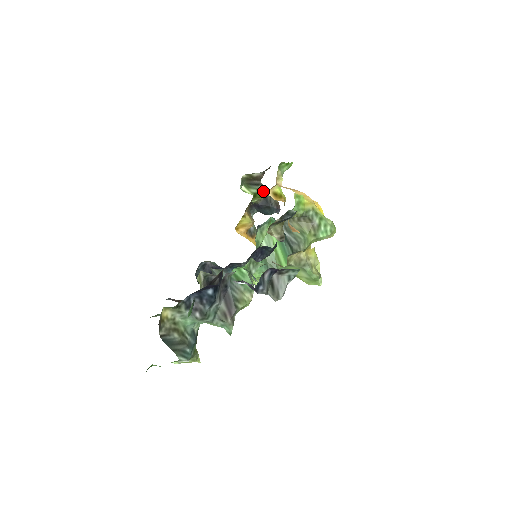
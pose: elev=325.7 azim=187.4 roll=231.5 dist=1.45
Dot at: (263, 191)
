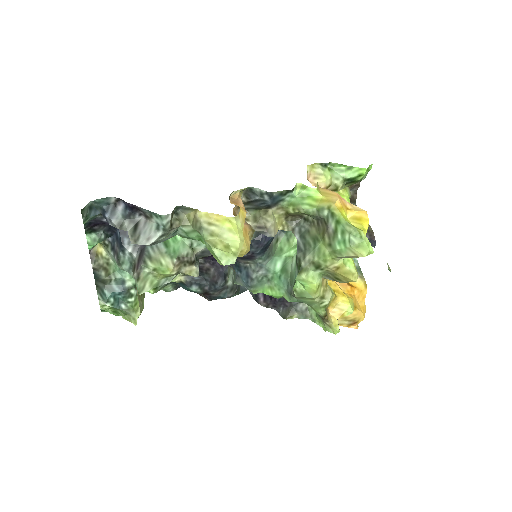
Dot at: occluded
